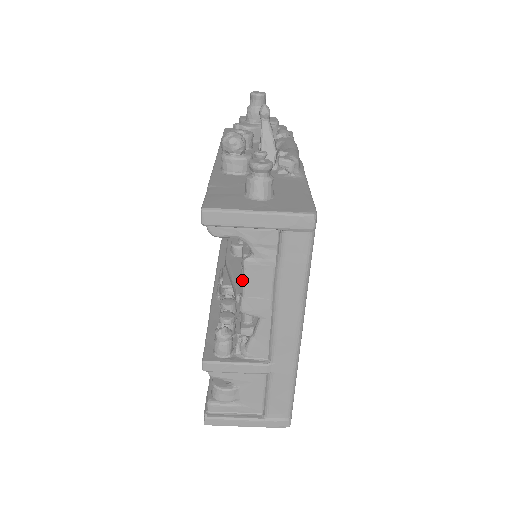
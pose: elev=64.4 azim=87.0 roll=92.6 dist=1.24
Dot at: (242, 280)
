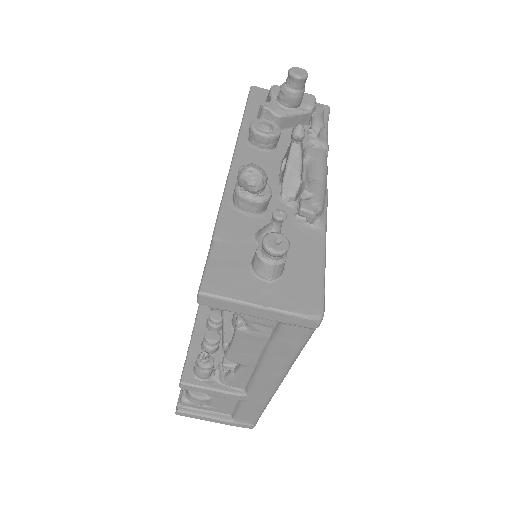
Dot at: (232, 338)
